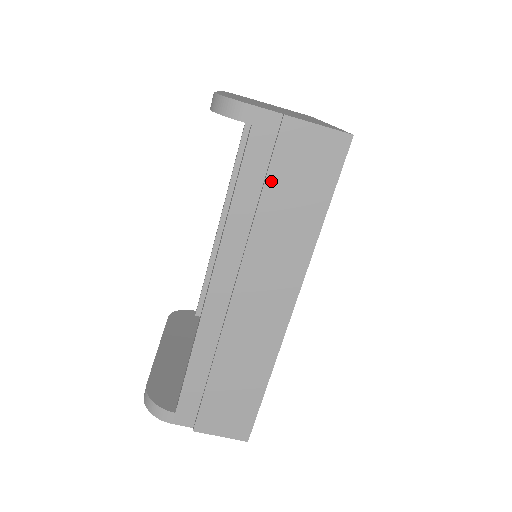
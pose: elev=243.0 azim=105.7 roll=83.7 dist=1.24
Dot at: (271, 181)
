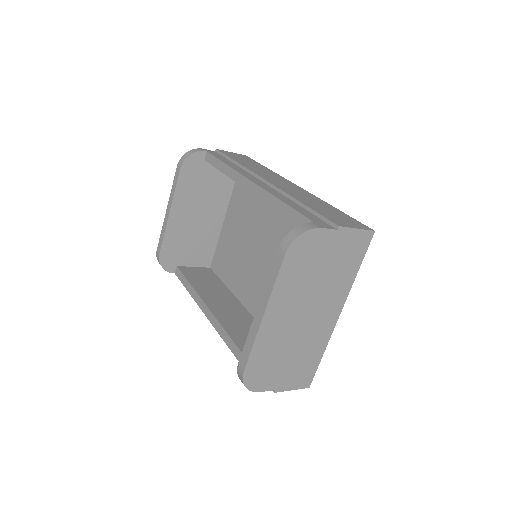
Dot at: occluded
